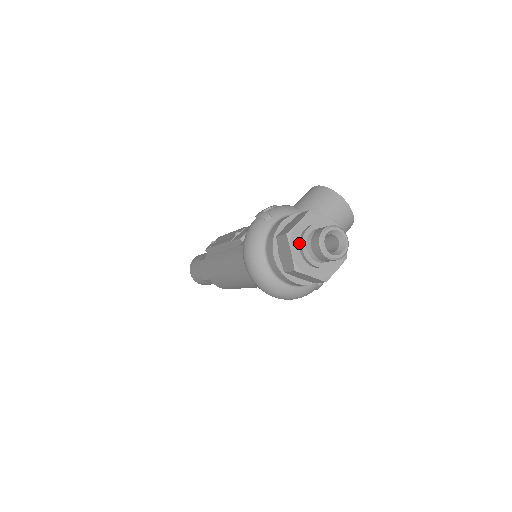
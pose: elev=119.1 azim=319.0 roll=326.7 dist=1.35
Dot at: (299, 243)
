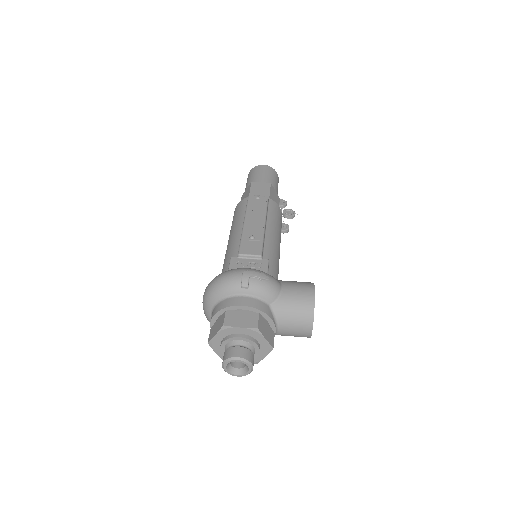
Dot at: (227, 336)
